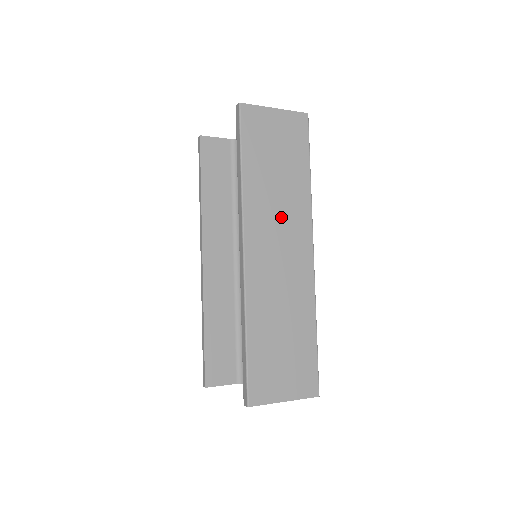
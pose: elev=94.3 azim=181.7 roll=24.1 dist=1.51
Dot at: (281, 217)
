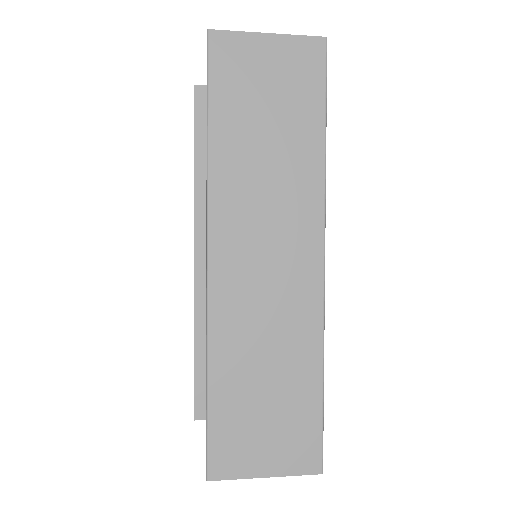
Dot at: (271, 206)
